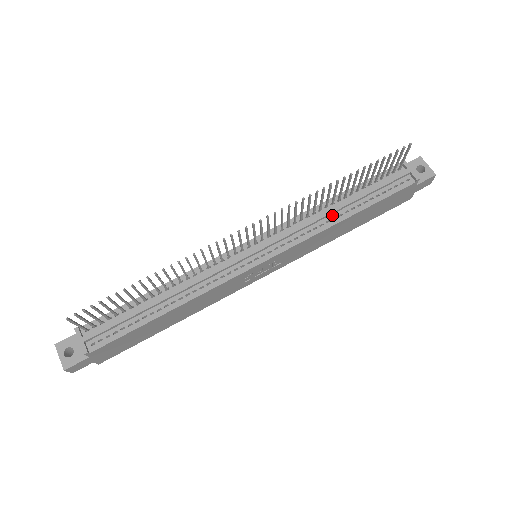
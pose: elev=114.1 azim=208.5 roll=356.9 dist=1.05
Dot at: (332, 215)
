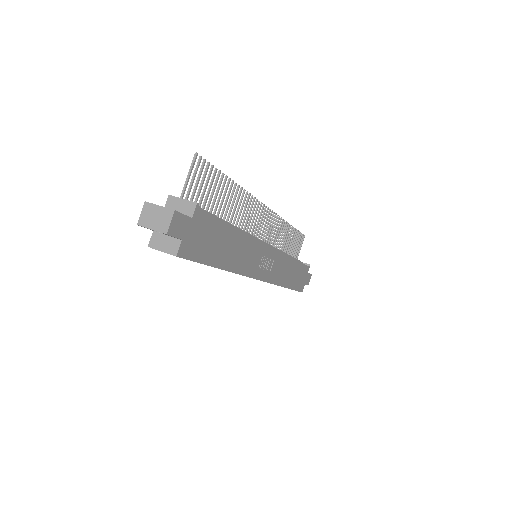
Dot at: occluded
